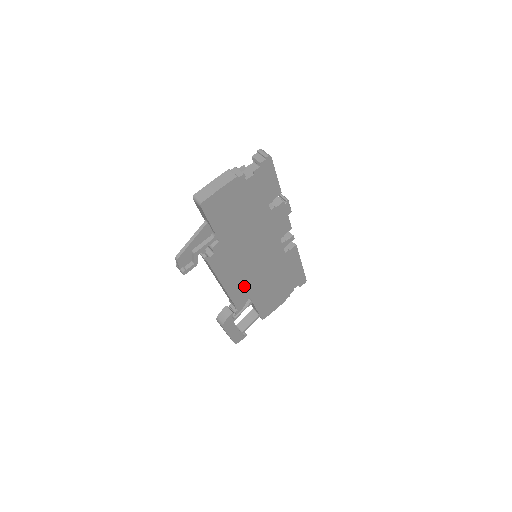
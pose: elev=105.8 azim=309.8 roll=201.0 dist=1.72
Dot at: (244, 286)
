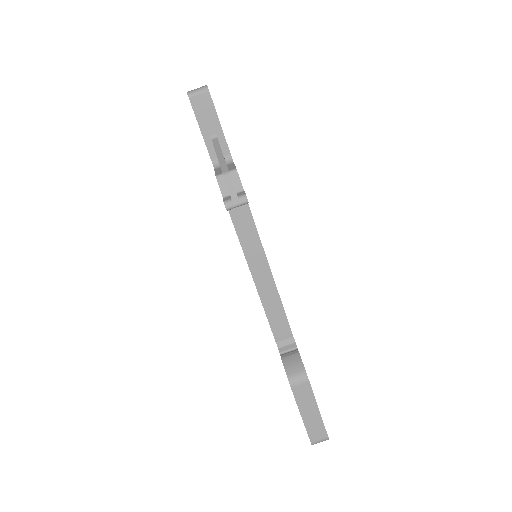
Dot at: occluded
